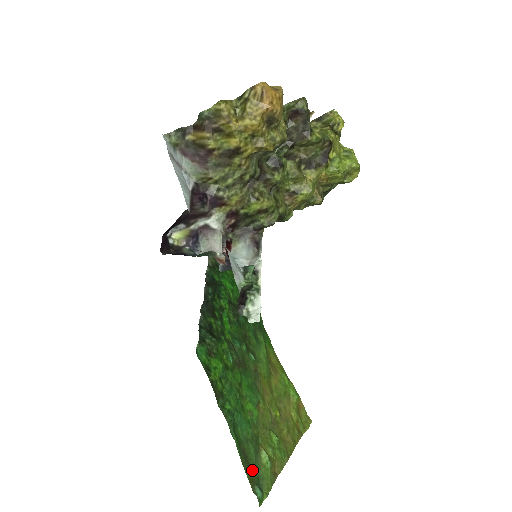
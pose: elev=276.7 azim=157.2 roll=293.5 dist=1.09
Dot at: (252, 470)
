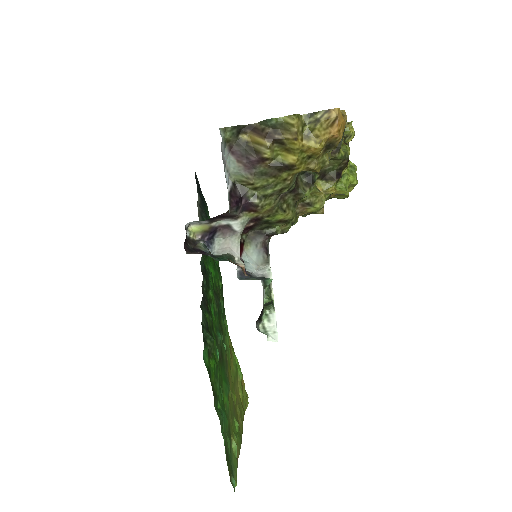
Dot at: (229, 462)
